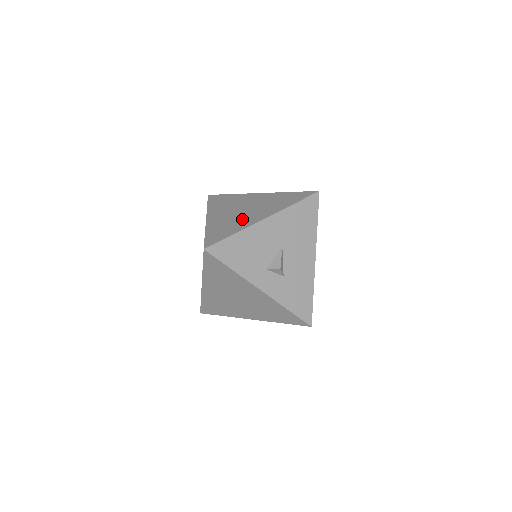
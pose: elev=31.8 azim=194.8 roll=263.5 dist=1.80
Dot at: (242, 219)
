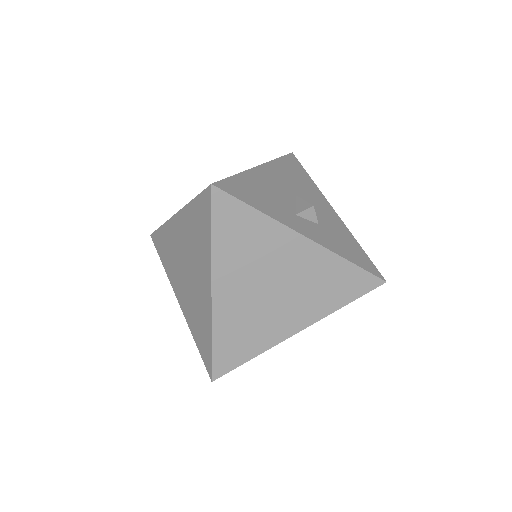
Dot at: occluded
